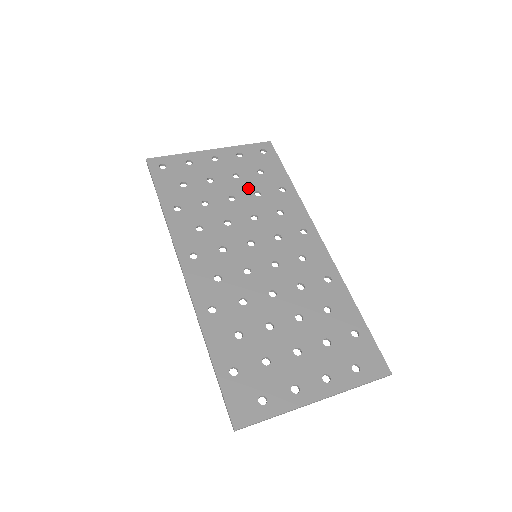
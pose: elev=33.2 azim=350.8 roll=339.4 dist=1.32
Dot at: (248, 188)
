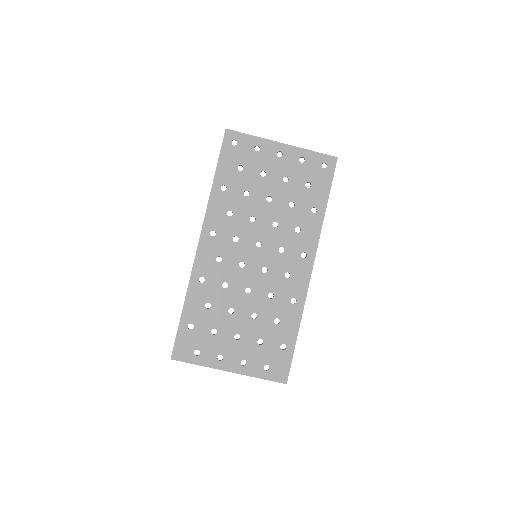
Dot at: (288, 196)
